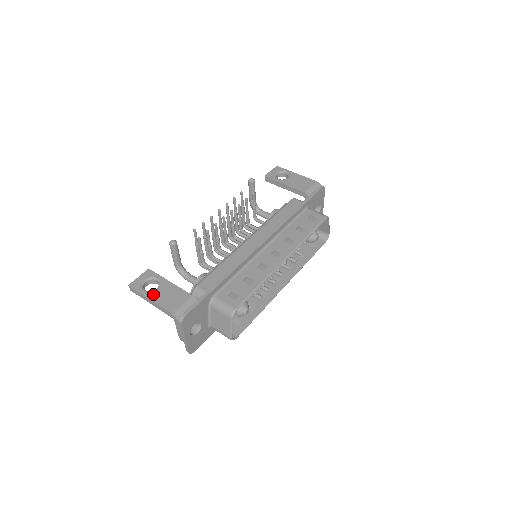
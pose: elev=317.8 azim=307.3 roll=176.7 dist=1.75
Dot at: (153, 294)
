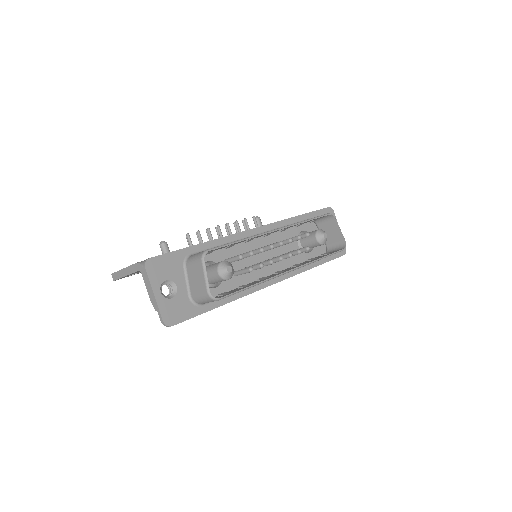
Dot at: occluded
